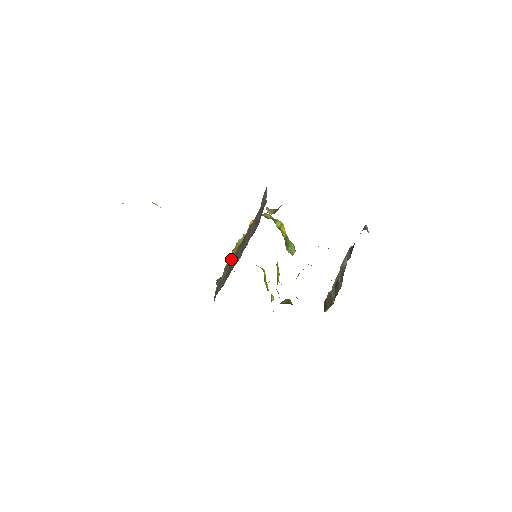
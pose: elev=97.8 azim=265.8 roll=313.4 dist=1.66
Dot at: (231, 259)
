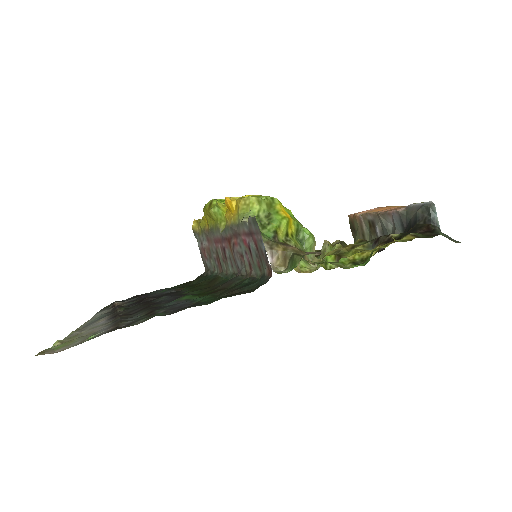
Dot at: (210, 233)
